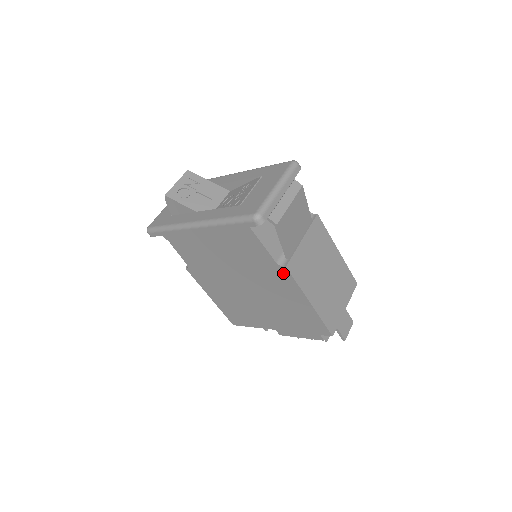
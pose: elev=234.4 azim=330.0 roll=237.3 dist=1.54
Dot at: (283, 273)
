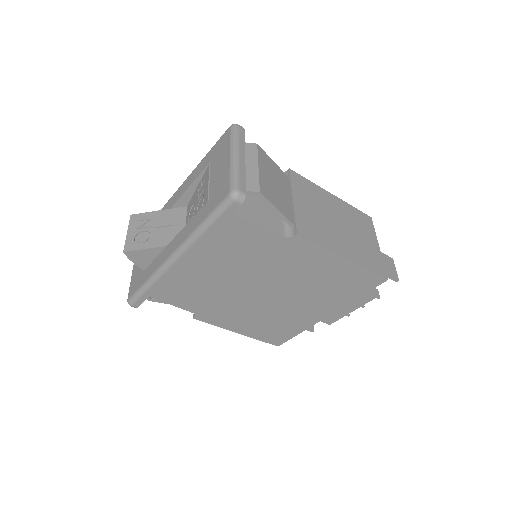
Dot at: (298, 244)
